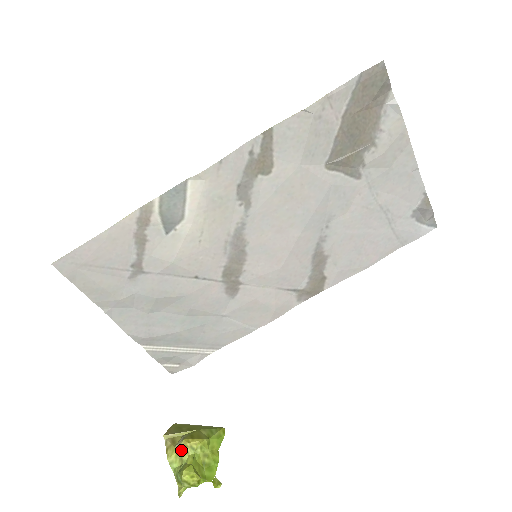
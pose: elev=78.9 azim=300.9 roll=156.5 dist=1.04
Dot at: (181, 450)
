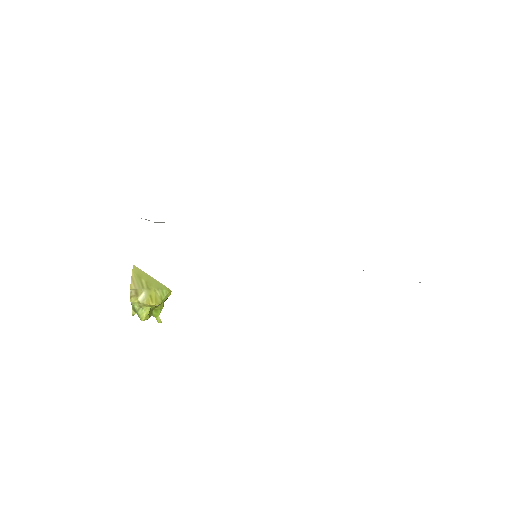
Dot at: (142, 304)
